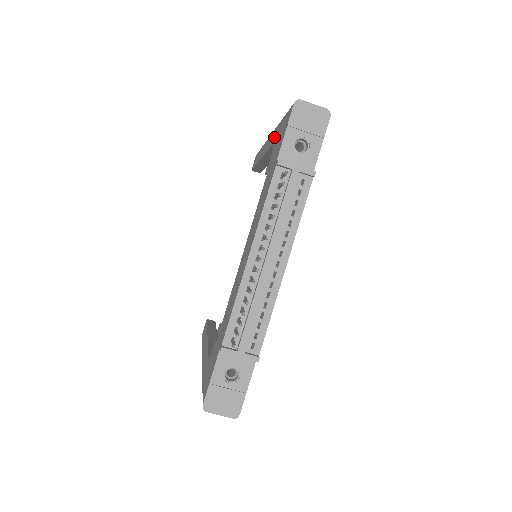
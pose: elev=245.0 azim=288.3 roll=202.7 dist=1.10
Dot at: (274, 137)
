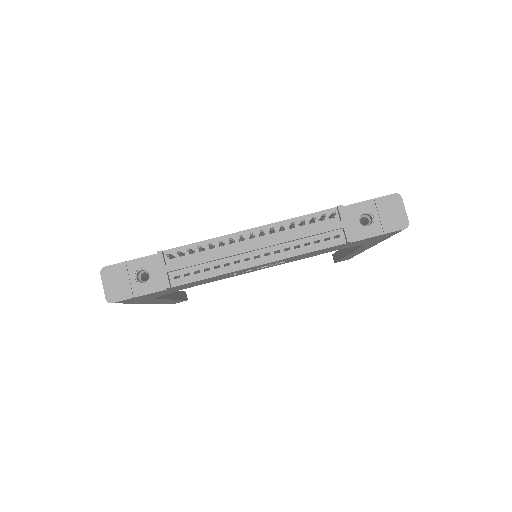
Dot at: occluded
